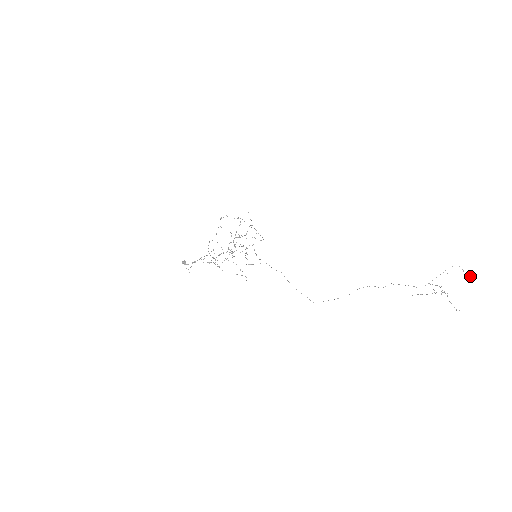
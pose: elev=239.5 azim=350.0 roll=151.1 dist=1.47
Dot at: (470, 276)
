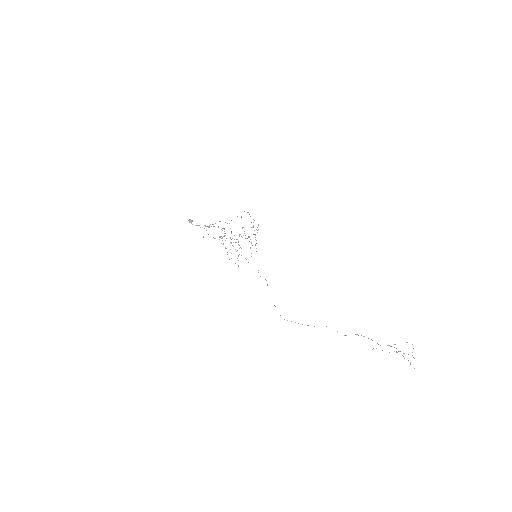
Dot at: occluded
